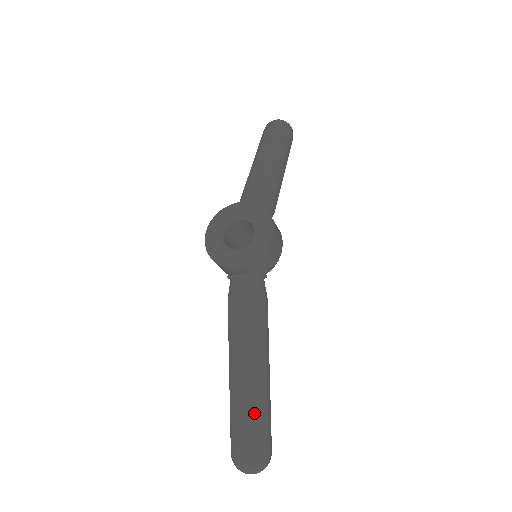
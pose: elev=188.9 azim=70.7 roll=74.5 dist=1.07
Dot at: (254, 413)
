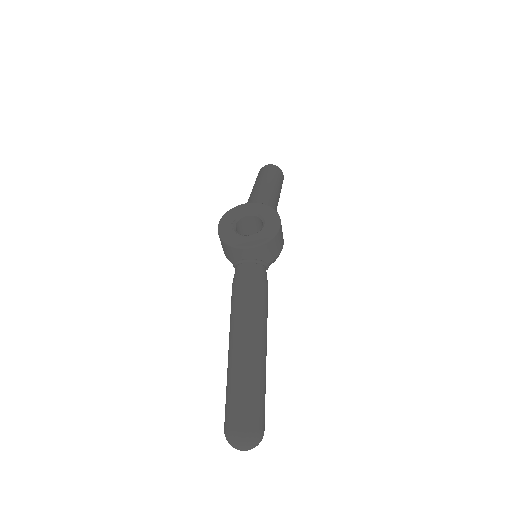
Dot at: (253, 384)
